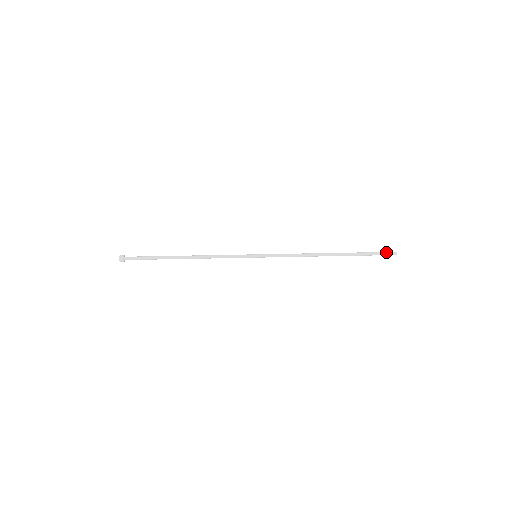
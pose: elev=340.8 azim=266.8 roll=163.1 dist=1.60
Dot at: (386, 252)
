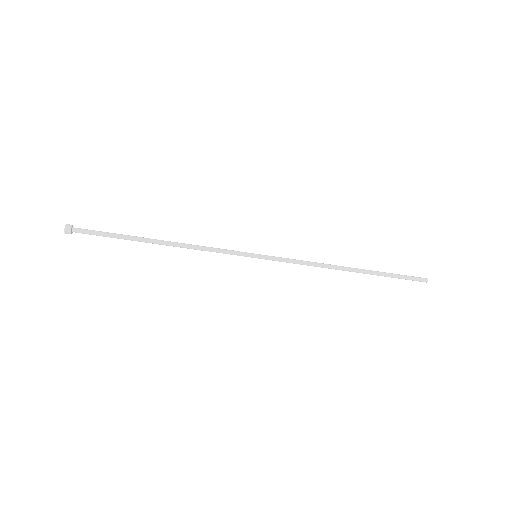
Dot at: (414, 278)
